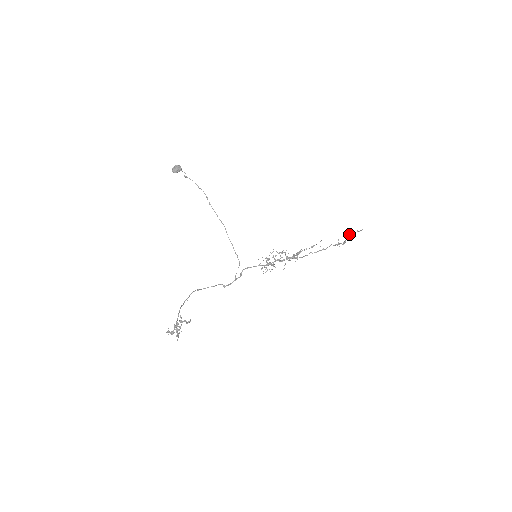
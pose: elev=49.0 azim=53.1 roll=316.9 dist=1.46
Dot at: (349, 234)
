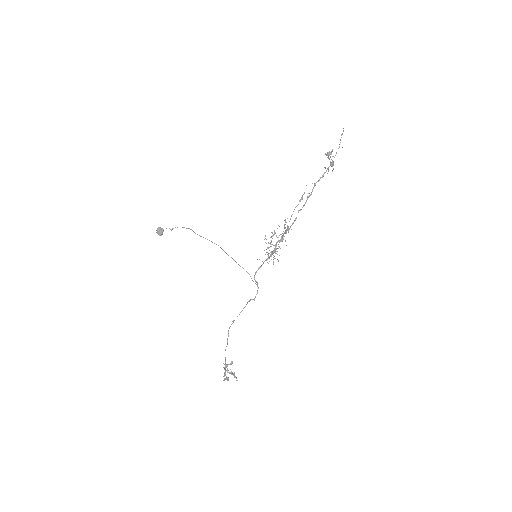
Dot at: (326, 155)
